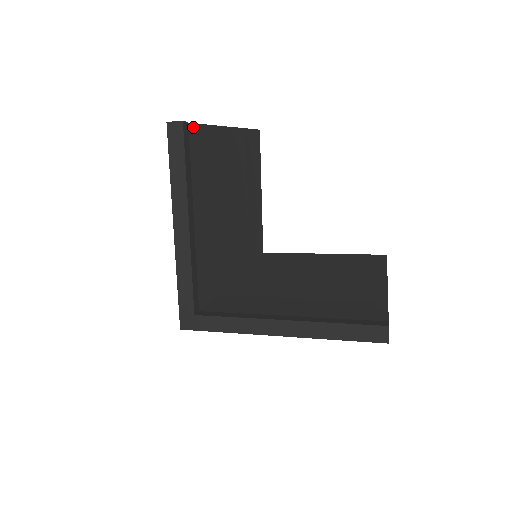
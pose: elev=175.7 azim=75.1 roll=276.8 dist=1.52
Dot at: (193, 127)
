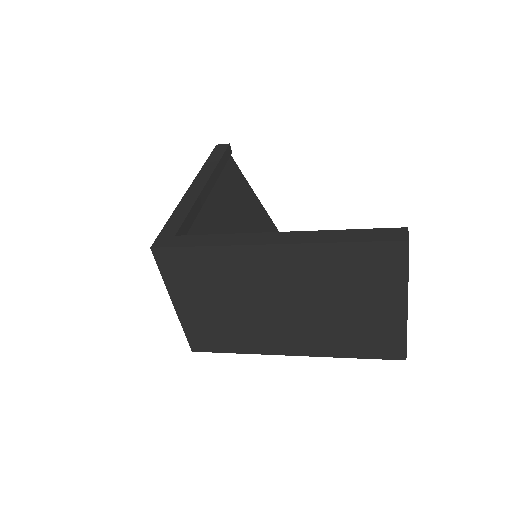
Dot at: (234, 162)
